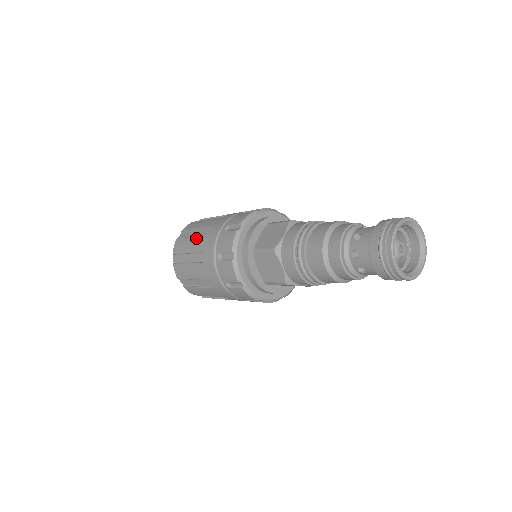
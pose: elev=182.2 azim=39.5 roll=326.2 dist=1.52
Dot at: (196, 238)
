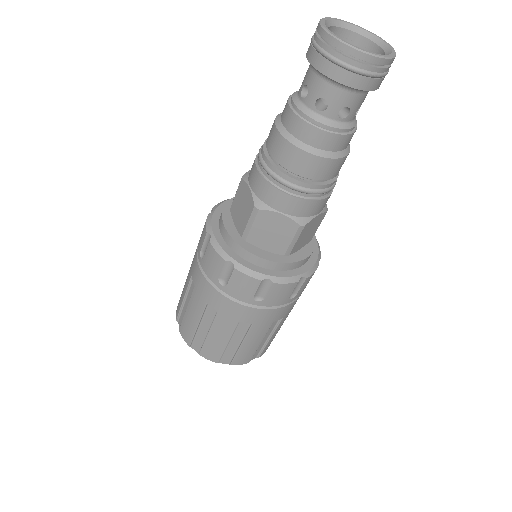
Dot at: (190, 303)
